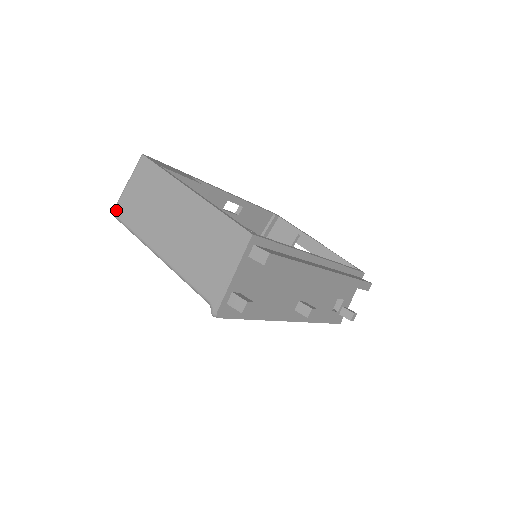
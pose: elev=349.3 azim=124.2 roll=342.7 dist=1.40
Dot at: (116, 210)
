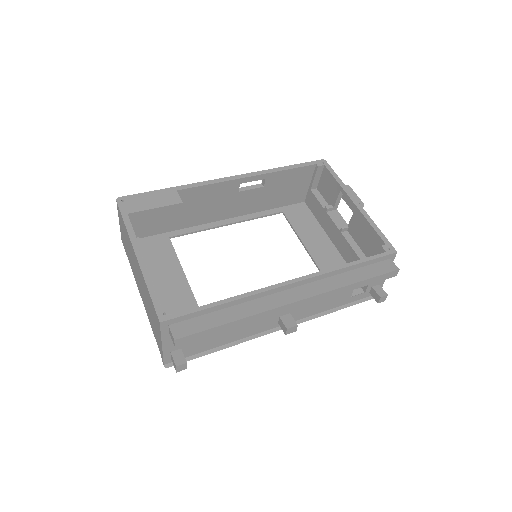
Dot at: (122, 240)
